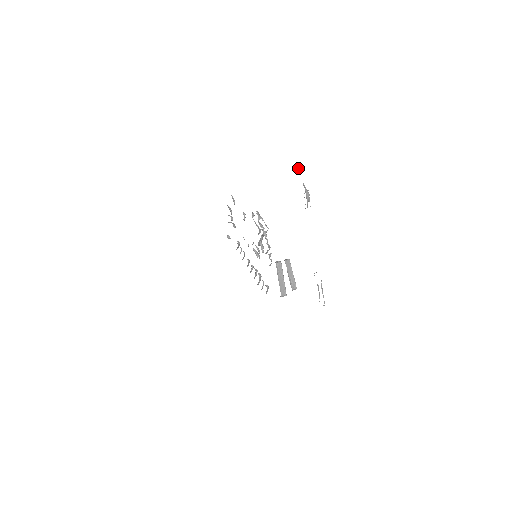
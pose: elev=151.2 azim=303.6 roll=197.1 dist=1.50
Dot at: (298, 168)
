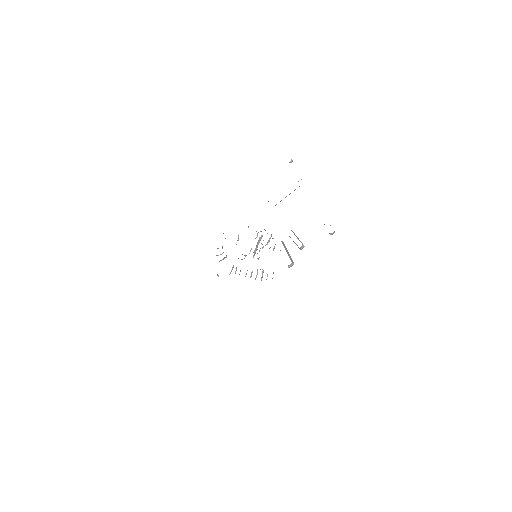
Dot at: (290, 161)
